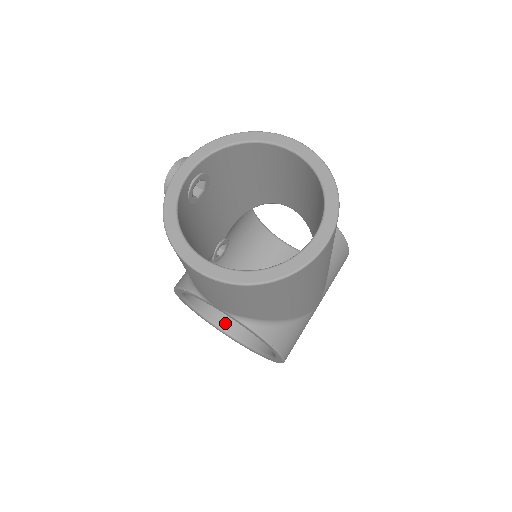
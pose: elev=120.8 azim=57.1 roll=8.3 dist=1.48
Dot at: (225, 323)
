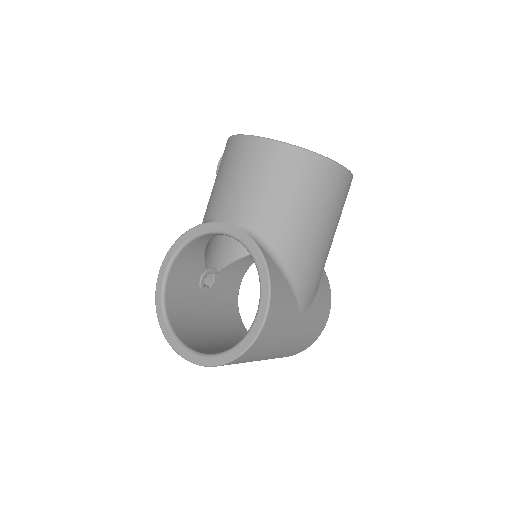
Dot at: (184, 338)
